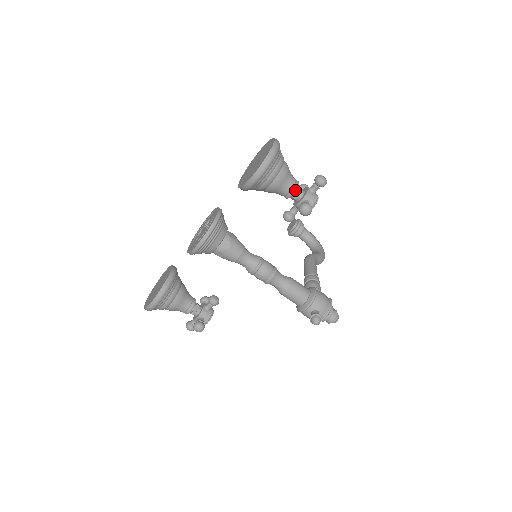
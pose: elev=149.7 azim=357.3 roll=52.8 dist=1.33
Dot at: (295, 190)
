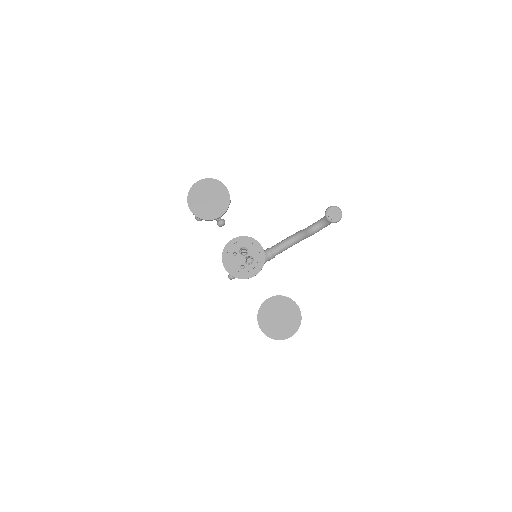
Dot at: occluded
